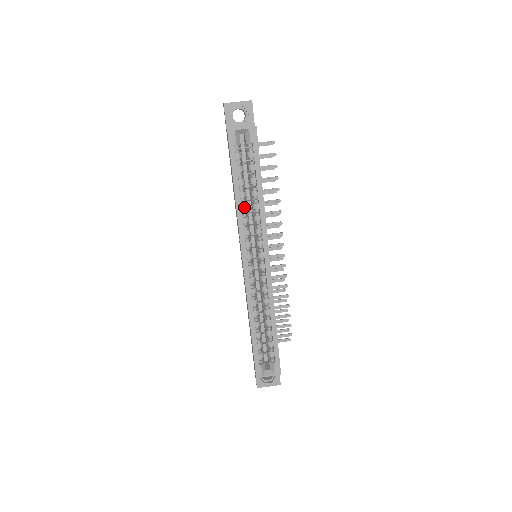
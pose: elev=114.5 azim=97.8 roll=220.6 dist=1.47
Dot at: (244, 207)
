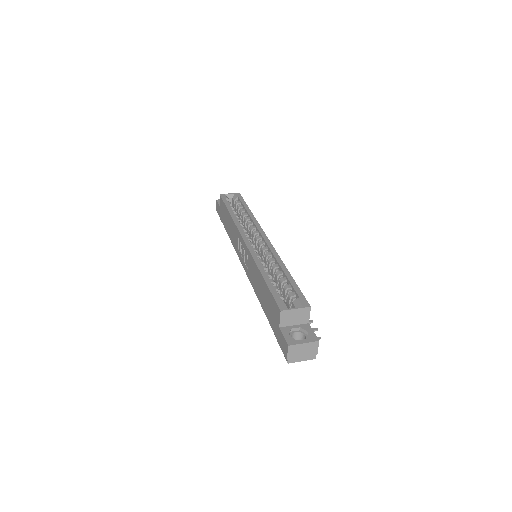
Dot at: (238, 219)
